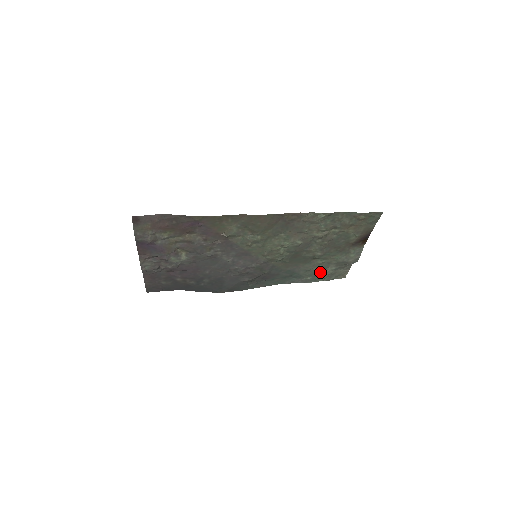
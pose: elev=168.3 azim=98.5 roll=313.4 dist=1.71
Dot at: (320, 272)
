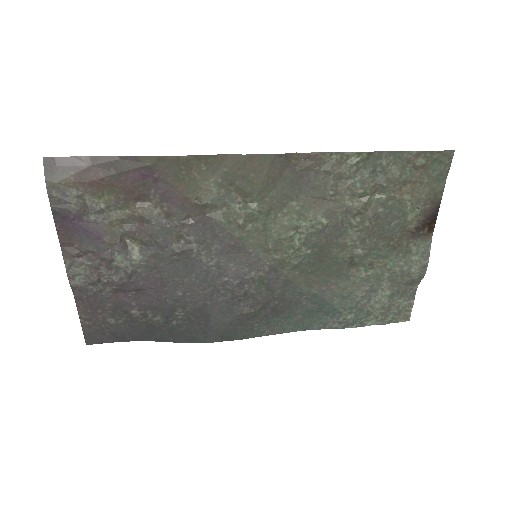
Dot at: (366, 301)
